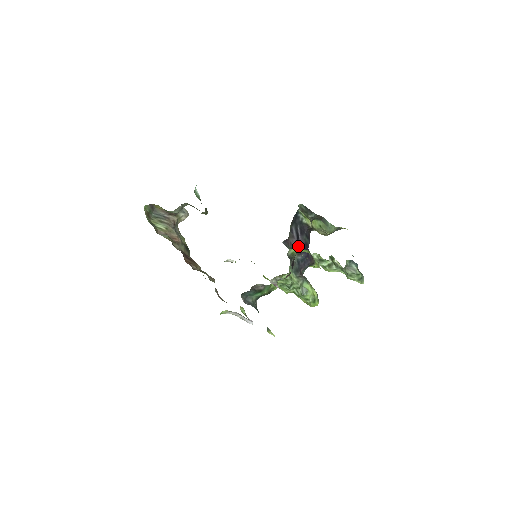
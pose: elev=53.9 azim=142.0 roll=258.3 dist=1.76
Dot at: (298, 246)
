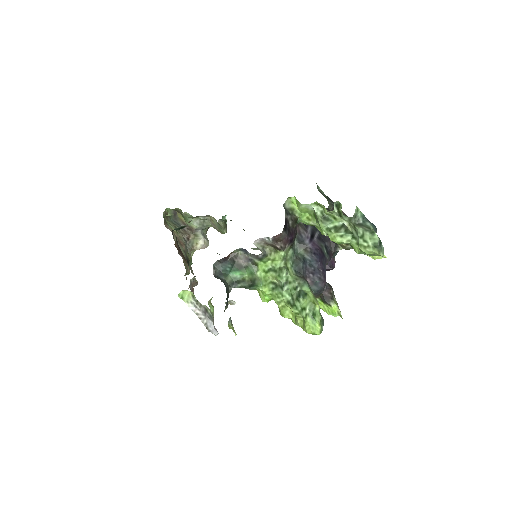
Dot at: (309, 243)
